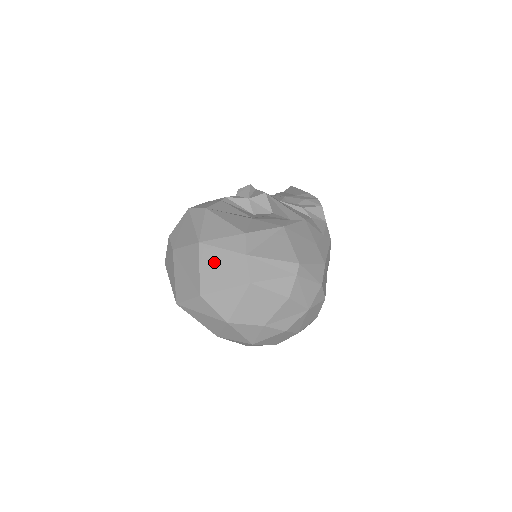
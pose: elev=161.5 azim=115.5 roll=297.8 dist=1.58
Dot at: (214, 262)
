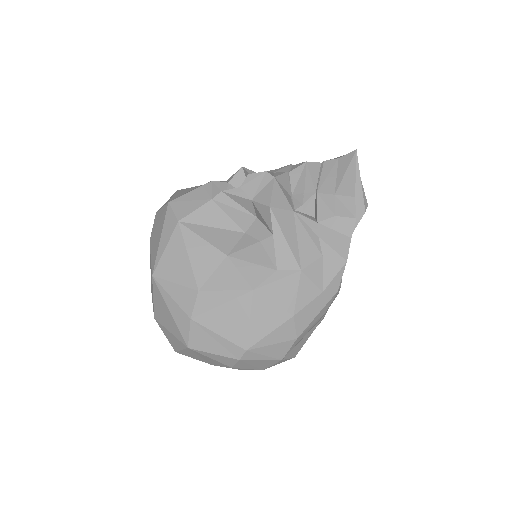
Dot at: (163, 304)
